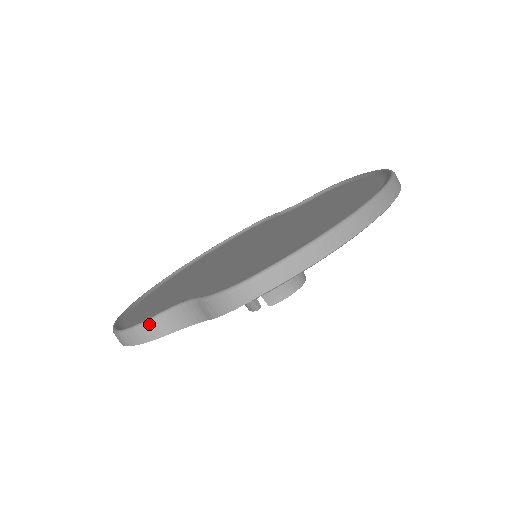
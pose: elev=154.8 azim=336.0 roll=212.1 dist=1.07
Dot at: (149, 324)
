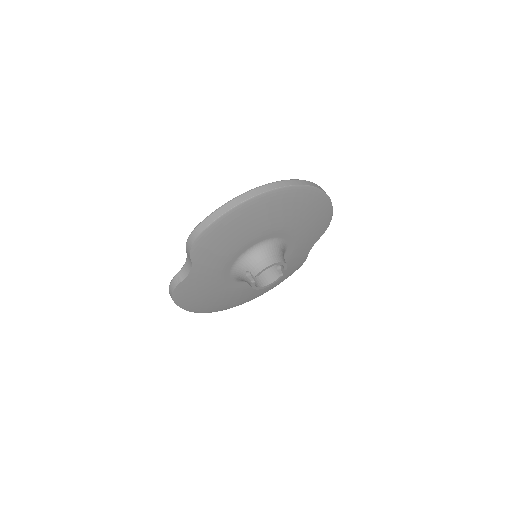
Dot at: (175, 277)
